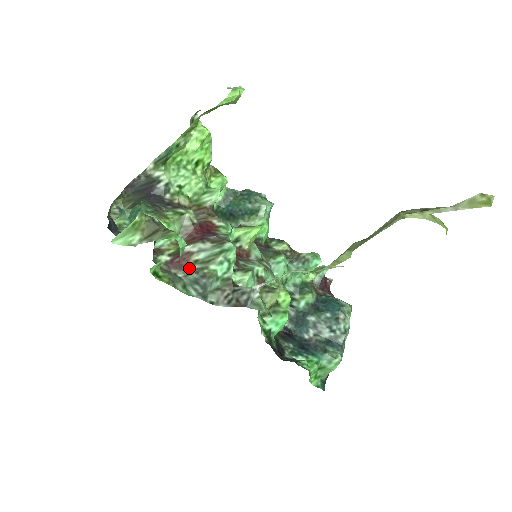
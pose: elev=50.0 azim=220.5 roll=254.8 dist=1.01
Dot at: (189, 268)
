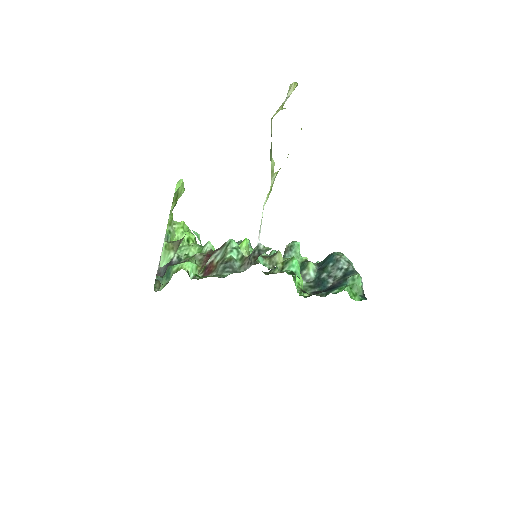
Dot at: (216, 268)
